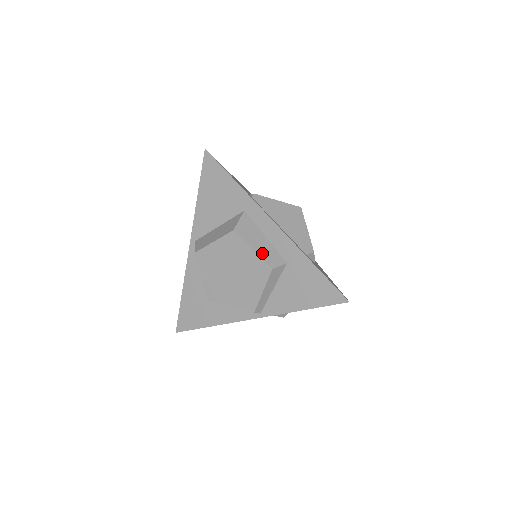
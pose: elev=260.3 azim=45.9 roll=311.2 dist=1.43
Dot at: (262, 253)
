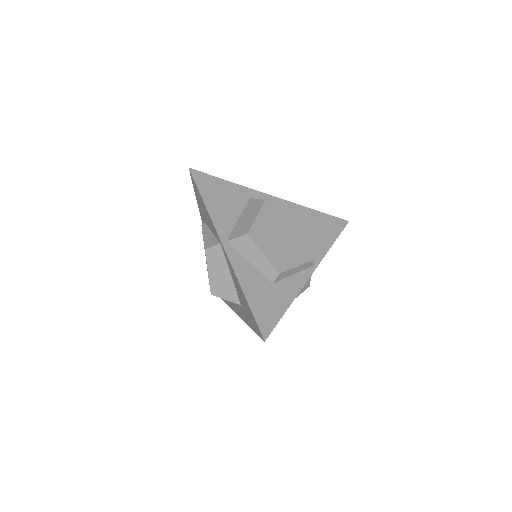
Dot at: (290, 211)
